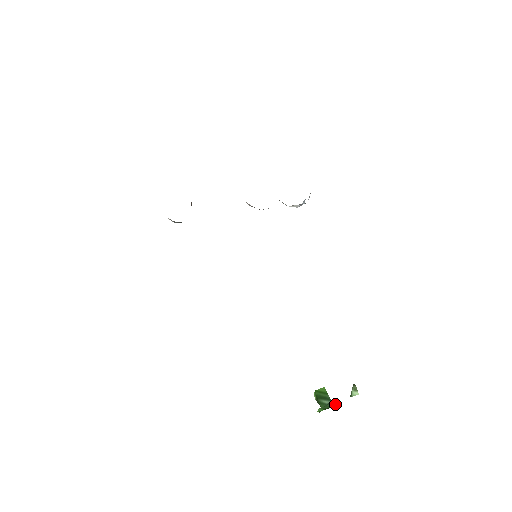
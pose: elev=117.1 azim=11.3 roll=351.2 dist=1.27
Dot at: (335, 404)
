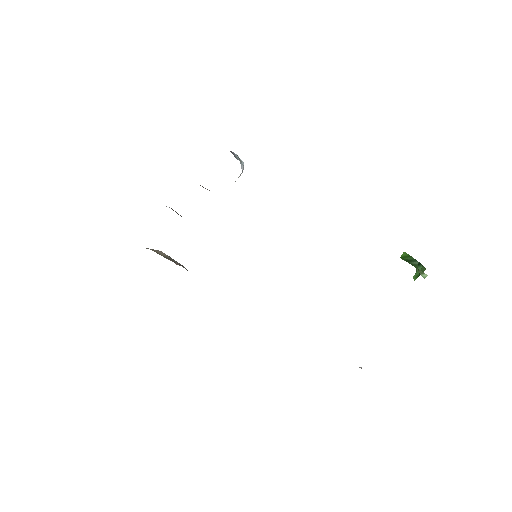
Dot at: (422, 266)
